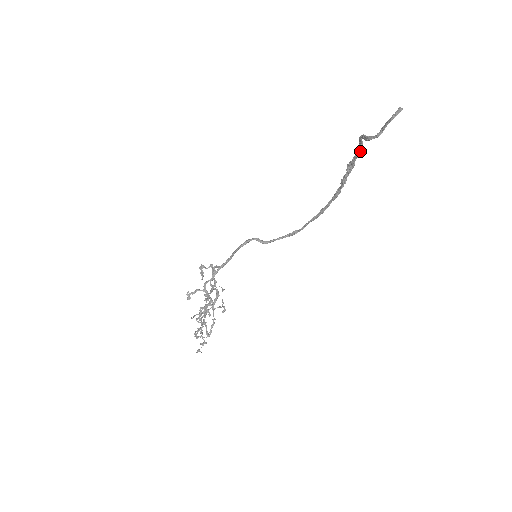
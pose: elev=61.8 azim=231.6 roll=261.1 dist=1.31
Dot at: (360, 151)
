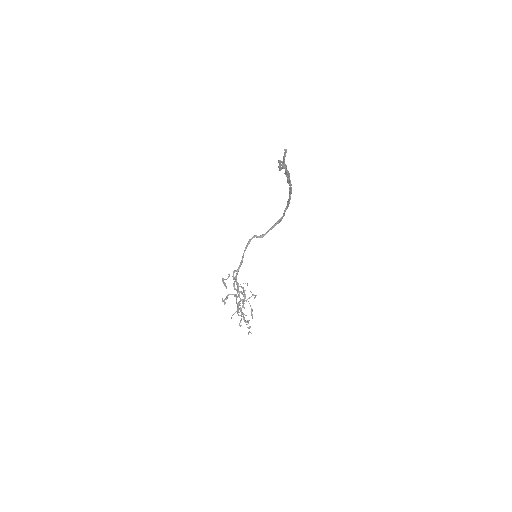
Dot at: (285, 166)
